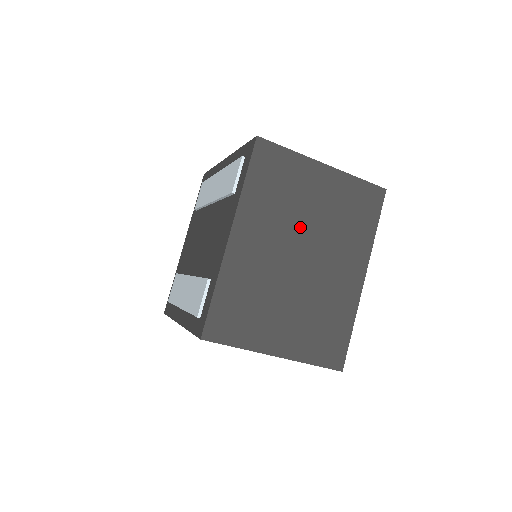
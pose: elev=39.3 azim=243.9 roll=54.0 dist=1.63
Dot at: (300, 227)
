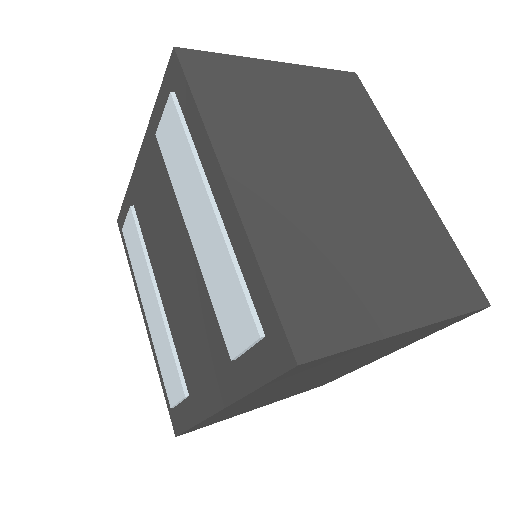
Dot at: (327, 371)
